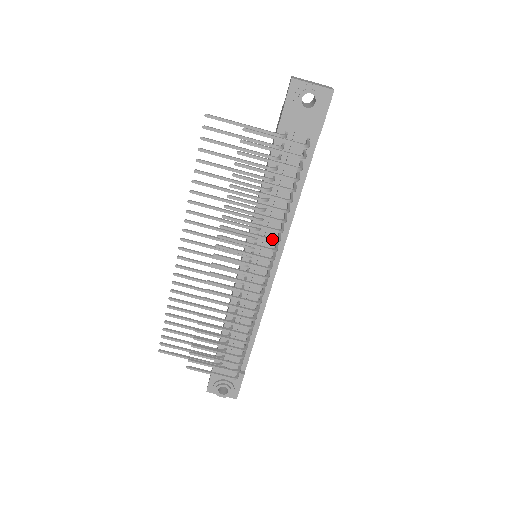
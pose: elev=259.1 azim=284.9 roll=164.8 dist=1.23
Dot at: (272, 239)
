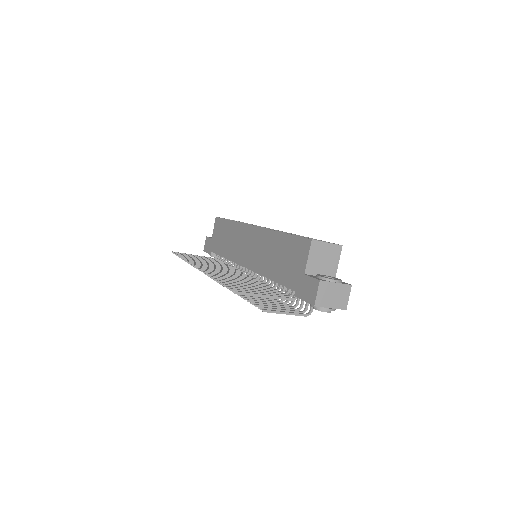
Dot at: occluded
